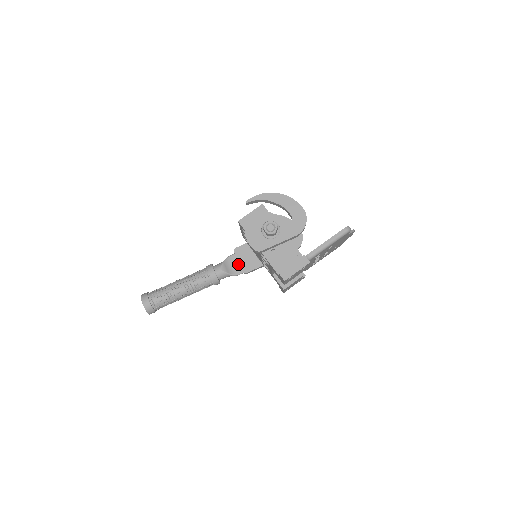
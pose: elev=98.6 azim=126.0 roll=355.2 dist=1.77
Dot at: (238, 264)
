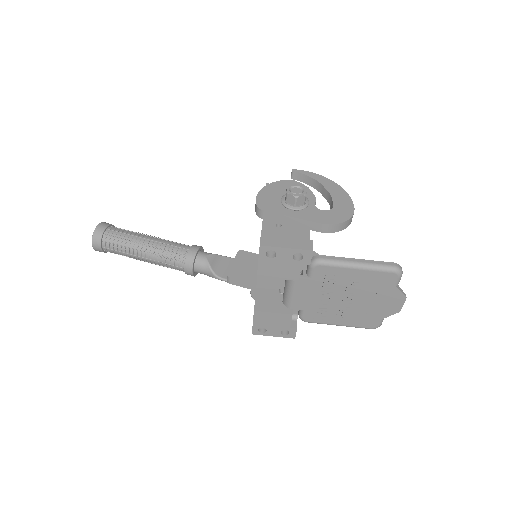
Dot at: occluded
